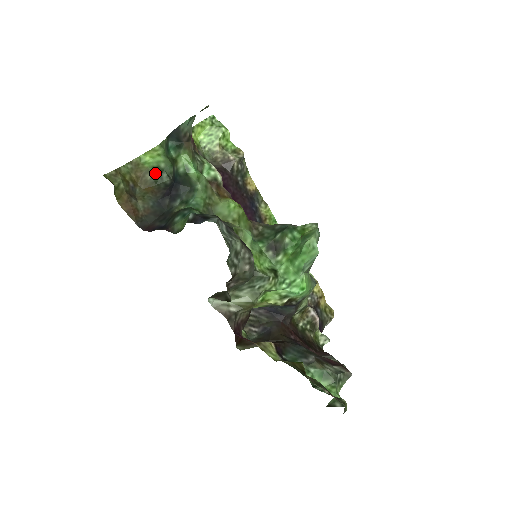
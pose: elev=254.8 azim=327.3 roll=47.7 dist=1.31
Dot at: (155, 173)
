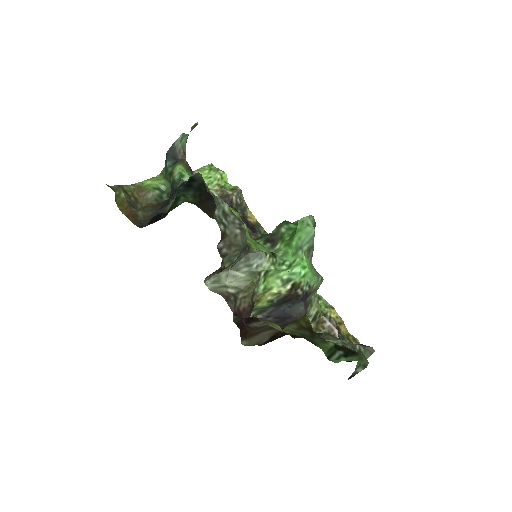
Dot at: (156, 193)
